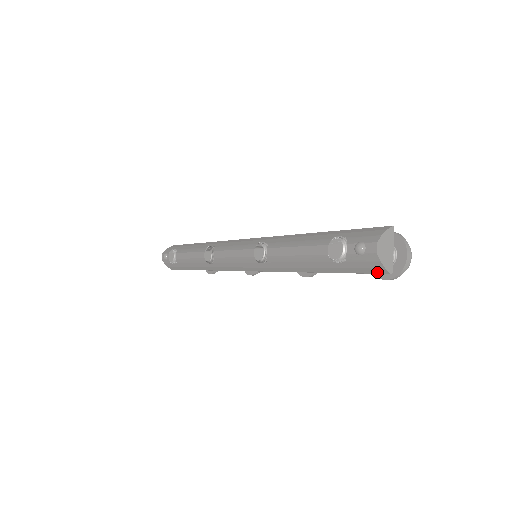
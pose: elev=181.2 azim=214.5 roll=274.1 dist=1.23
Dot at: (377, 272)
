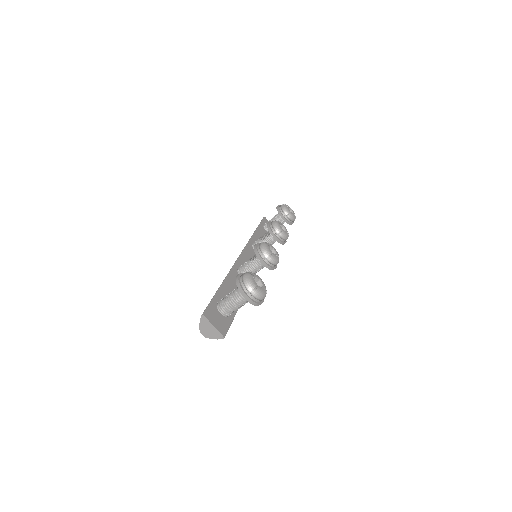
Dot at: (224, 334)
